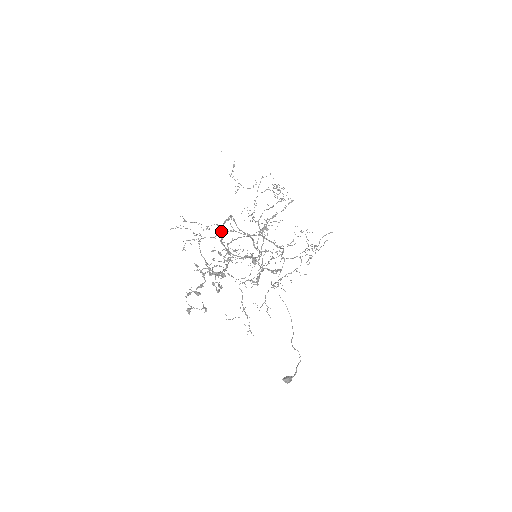
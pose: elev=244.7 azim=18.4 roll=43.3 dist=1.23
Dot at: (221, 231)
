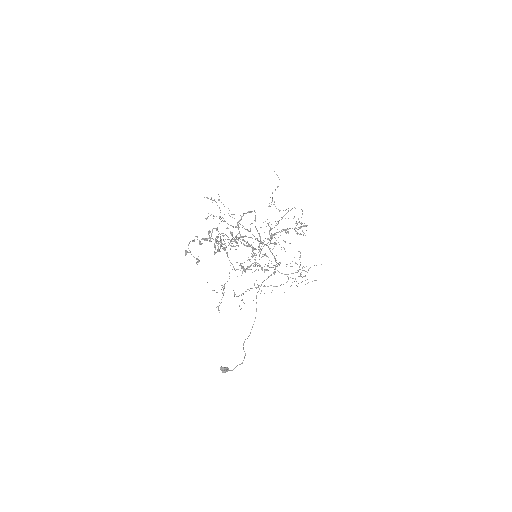
Dot at: (242, 216)
